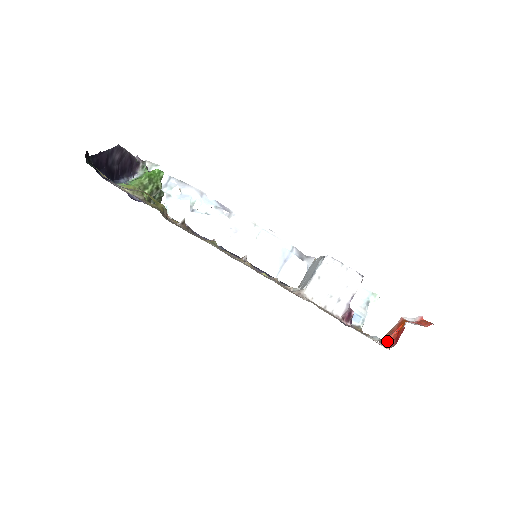
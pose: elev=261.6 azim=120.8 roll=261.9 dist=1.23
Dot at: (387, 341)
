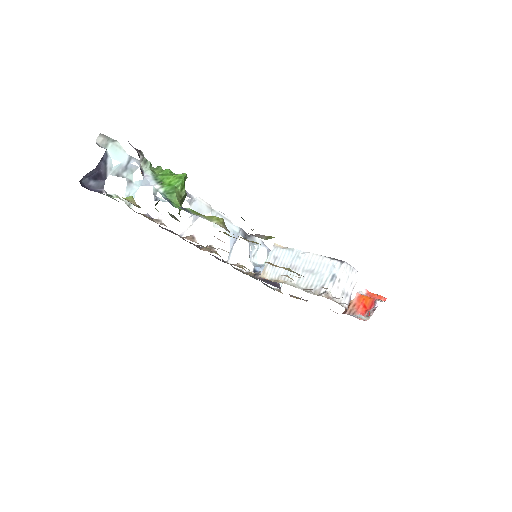
Dot at: (358, 314)
